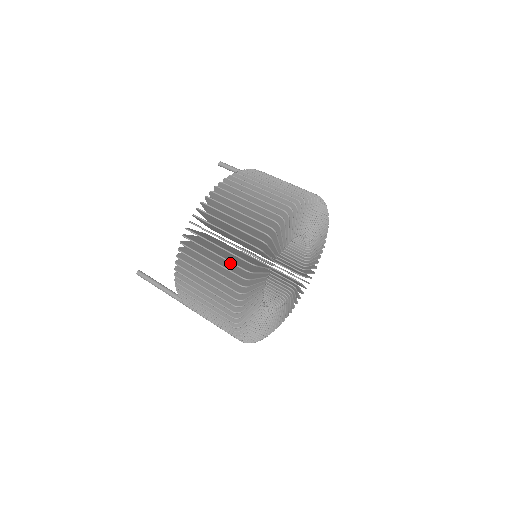
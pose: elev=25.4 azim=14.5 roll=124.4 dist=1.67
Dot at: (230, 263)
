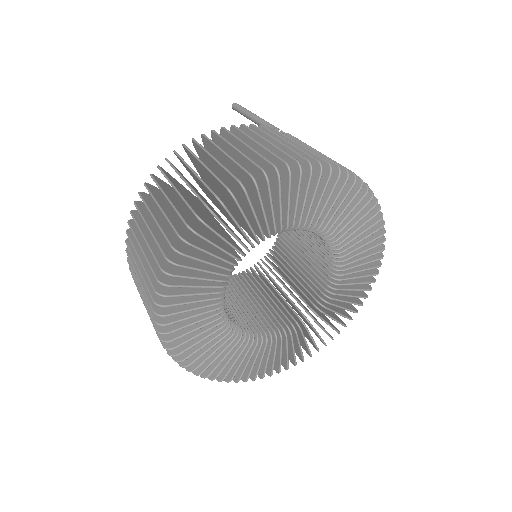
Dot at: occluded
